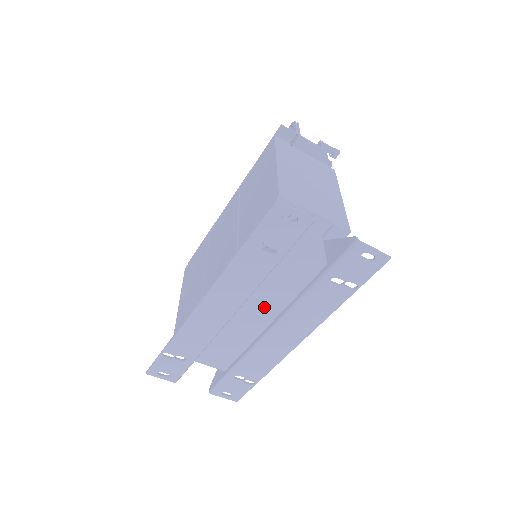
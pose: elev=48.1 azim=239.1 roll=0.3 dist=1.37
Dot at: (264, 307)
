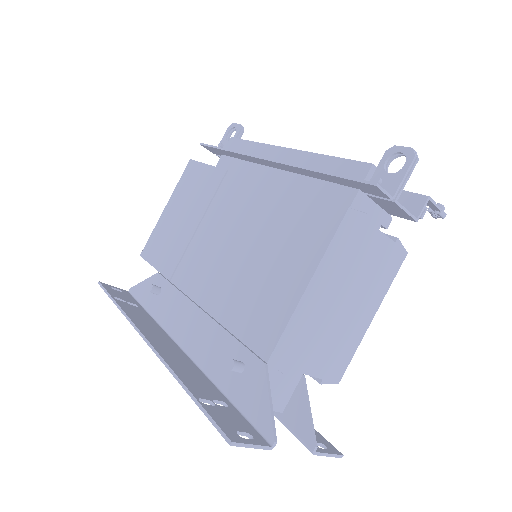
Dot at: occluded
